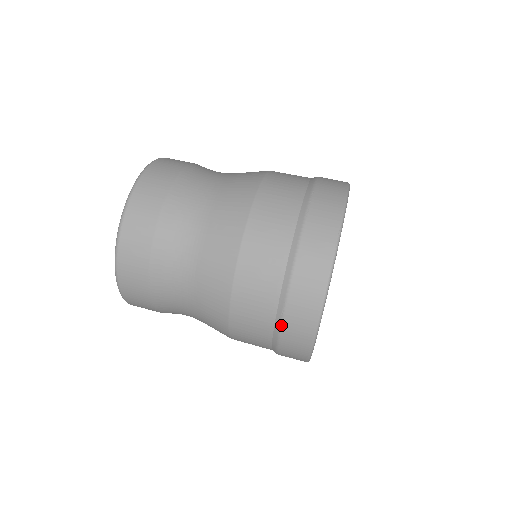
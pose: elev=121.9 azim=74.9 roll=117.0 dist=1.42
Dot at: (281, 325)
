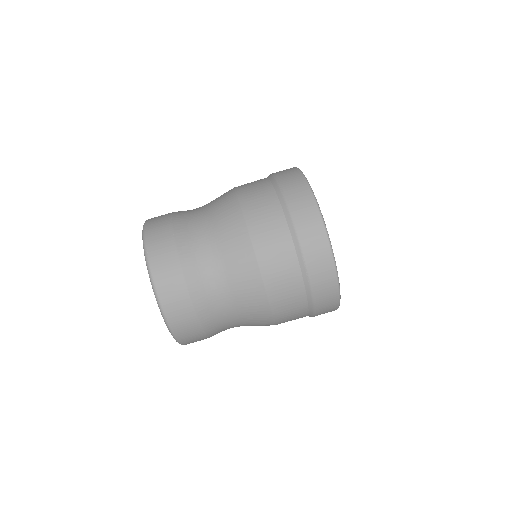
Dot at: (308, 275)
